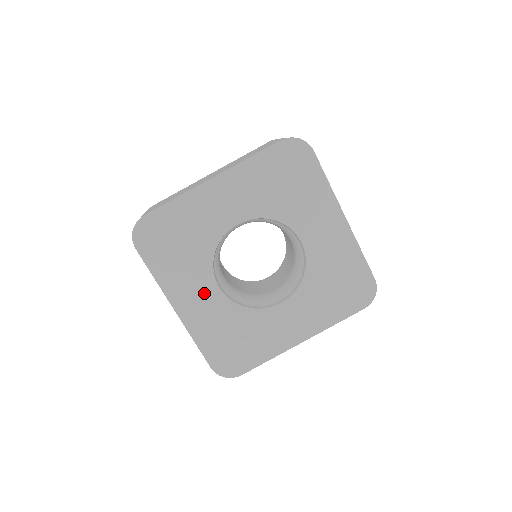
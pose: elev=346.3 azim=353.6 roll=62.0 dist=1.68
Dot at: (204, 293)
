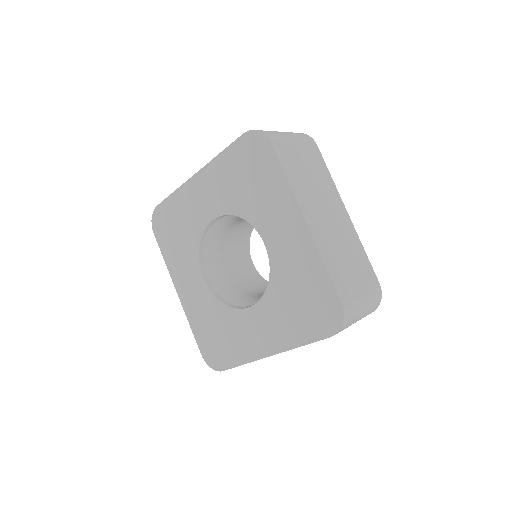
Dot at: (194, 281)
